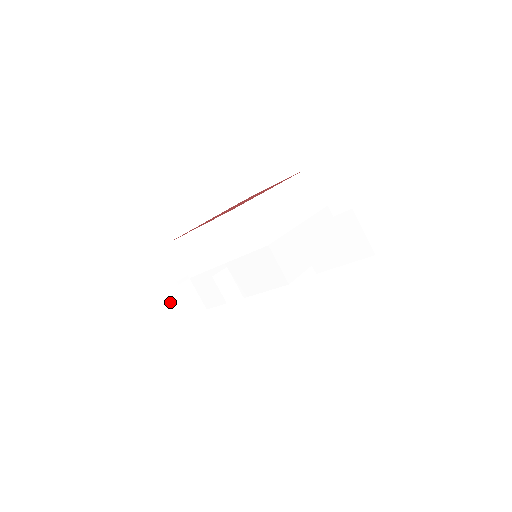
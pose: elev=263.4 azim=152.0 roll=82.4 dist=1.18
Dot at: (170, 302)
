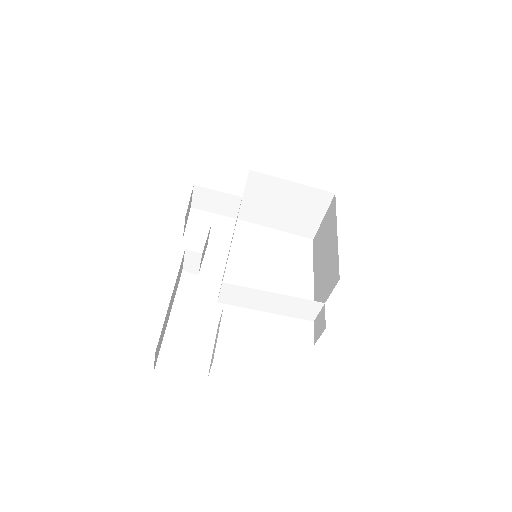
Dot at: (213, 196)
